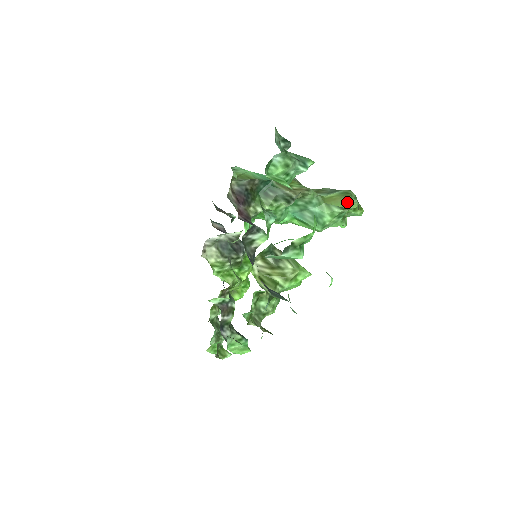
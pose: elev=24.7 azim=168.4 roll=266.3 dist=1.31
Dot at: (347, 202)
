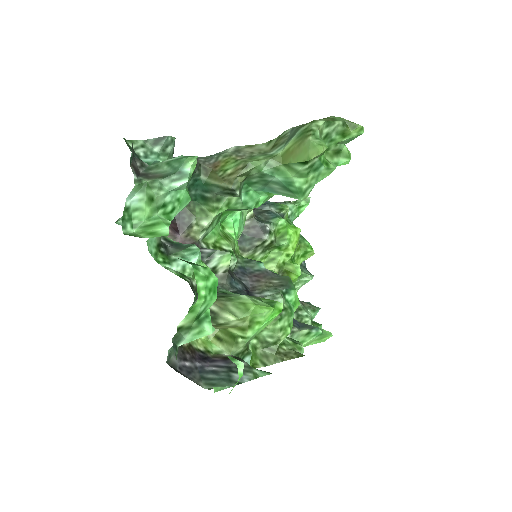
Dot at: (307, 150)
